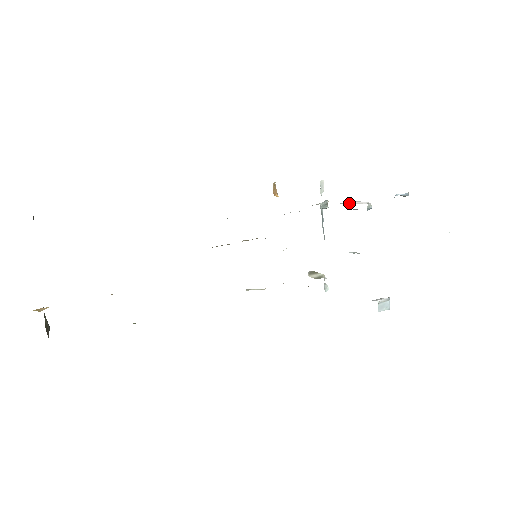
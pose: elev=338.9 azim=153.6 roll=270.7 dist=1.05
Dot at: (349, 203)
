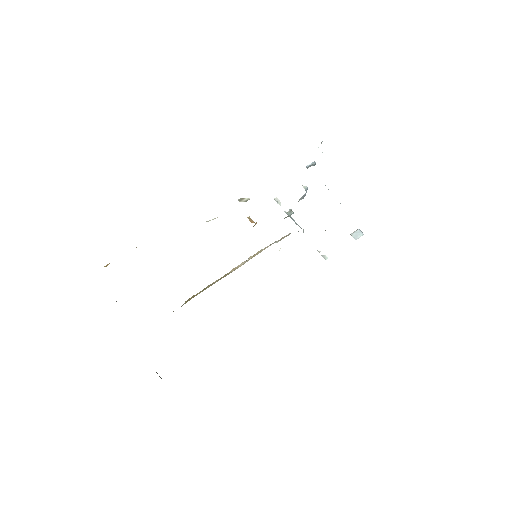
Dot at: occluded
